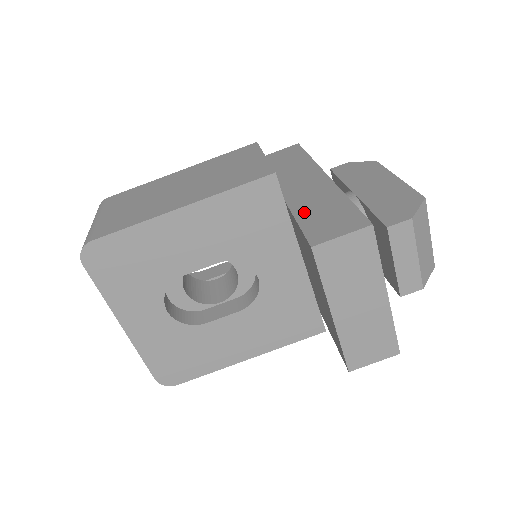
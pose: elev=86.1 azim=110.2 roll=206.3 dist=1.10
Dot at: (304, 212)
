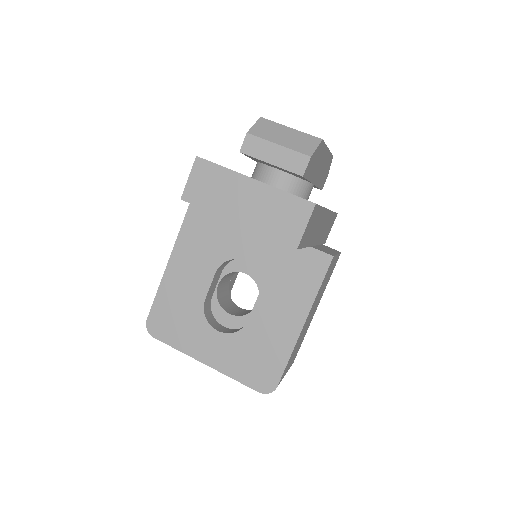
Dot at: occluded
